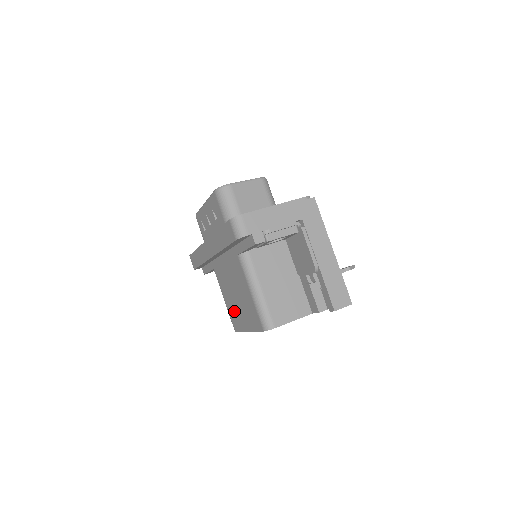
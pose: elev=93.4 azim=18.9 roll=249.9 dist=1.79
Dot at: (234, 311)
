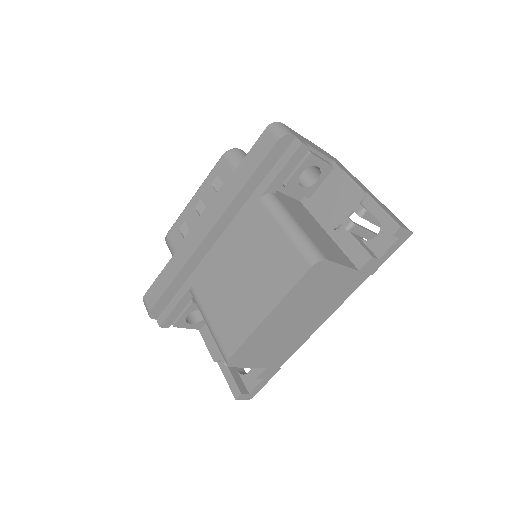
Dot at: (233, 313)
